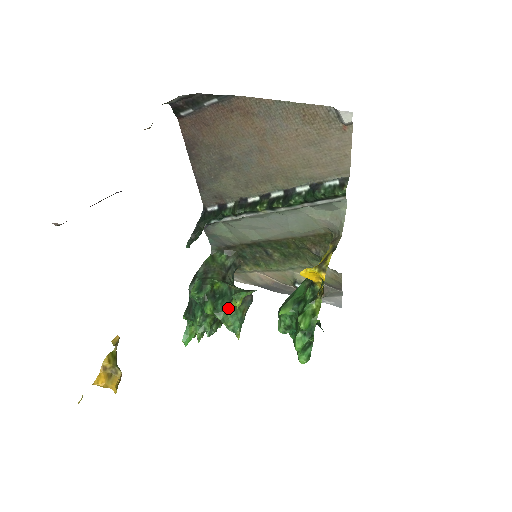
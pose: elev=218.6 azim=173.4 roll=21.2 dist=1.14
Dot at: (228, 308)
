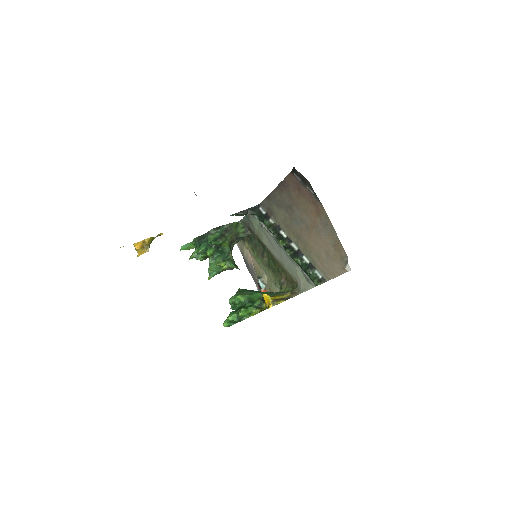
Dot at: (219, 263)
